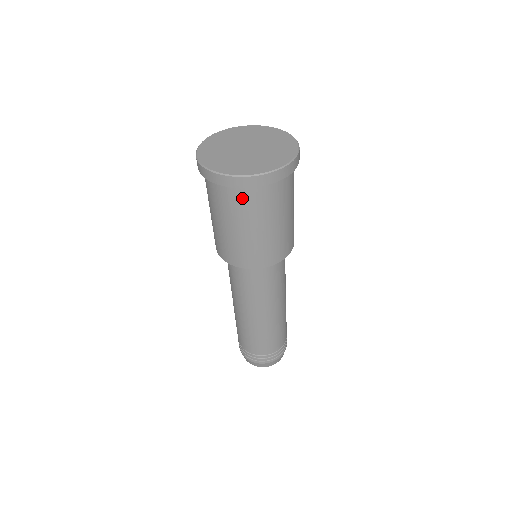
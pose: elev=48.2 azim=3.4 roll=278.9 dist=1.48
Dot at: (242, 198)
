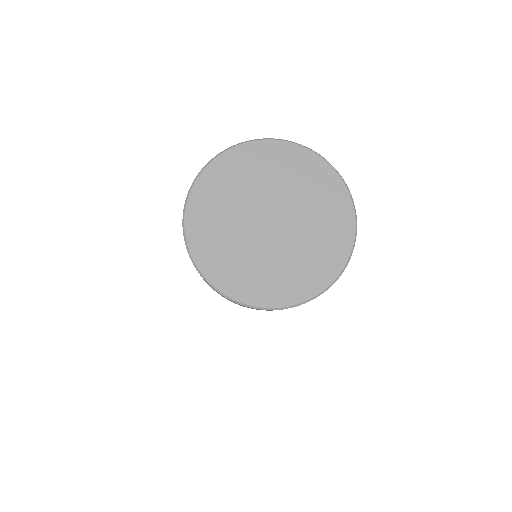
Dot at: occluded
